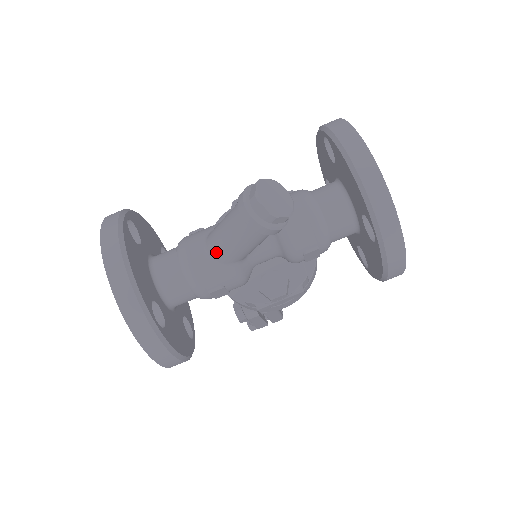
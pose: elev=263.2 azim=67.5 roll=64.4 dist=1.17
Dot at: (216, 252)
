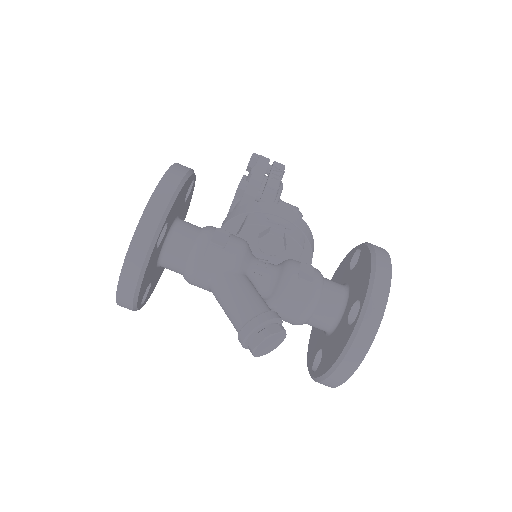
Dot at: (214, 295)
